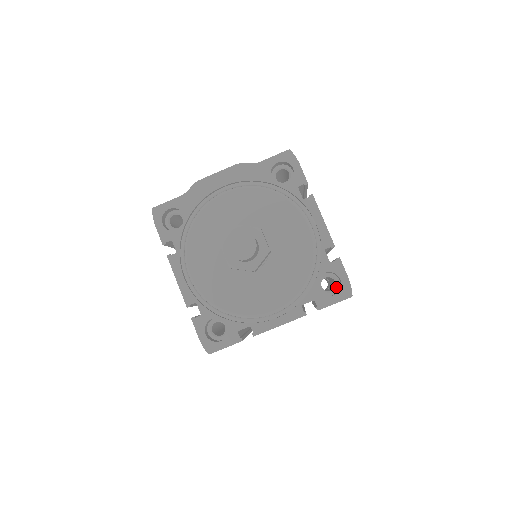
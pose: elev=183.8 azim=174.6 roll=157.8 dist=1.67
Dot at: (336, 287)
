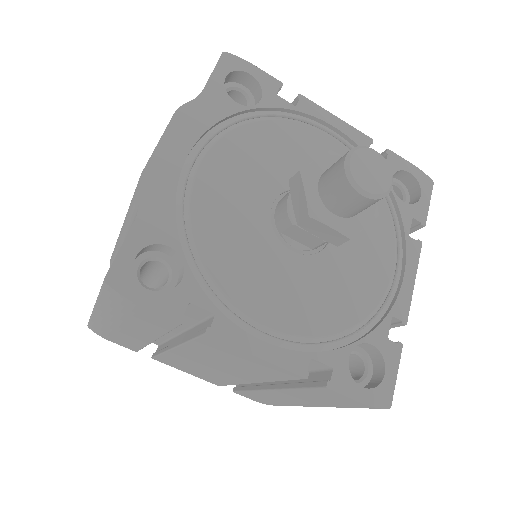
Dot at: (404, 190)
